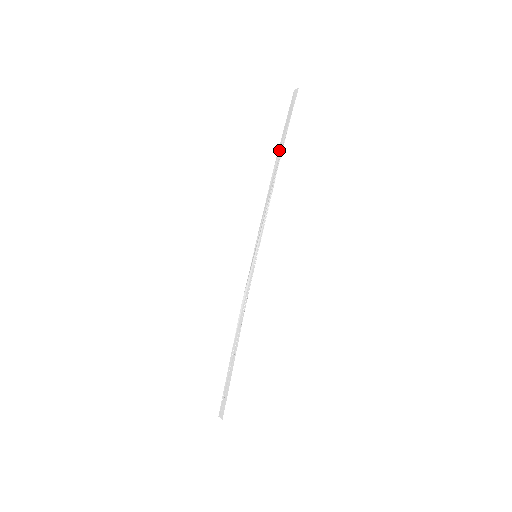
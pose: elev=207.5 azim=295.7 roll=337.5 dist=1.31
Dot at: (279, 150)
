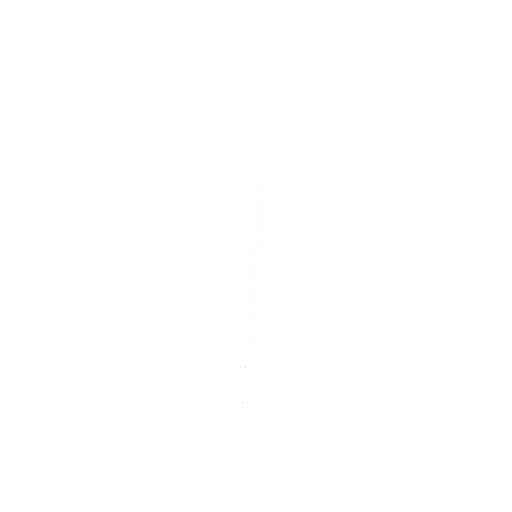
Dot at: occluded
